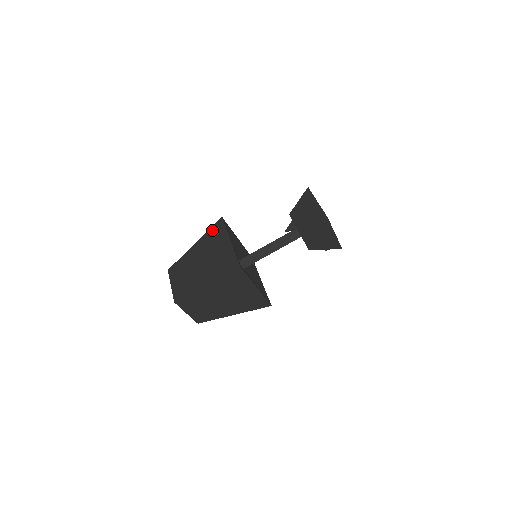
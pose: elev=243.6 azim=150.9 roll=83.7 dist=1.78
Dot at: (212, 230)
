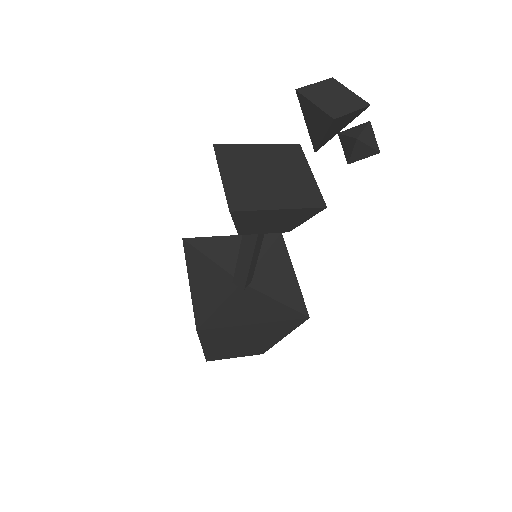
Dot at: occluded
